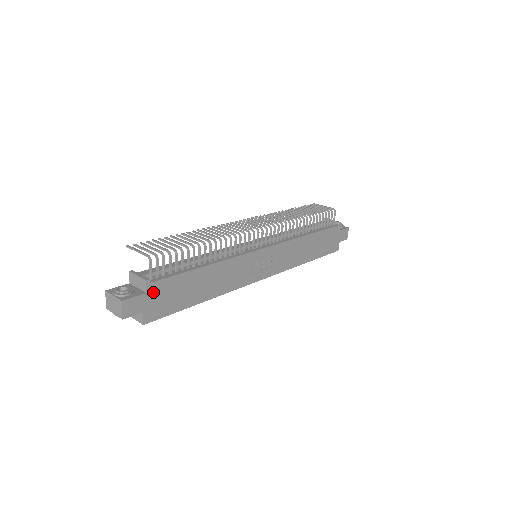
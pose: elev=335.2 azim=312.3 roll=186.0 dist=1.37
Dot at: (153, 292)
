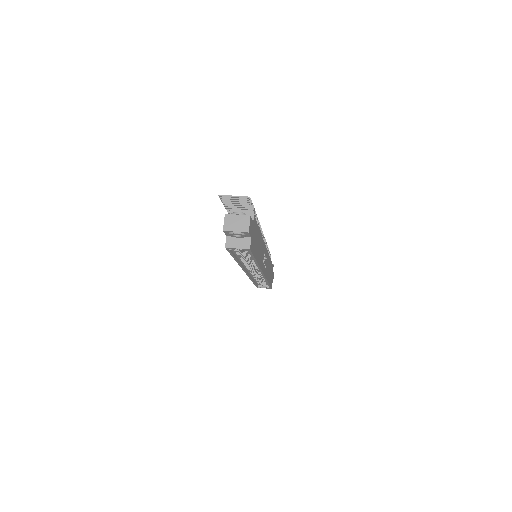
Dot at: (253, 225)
